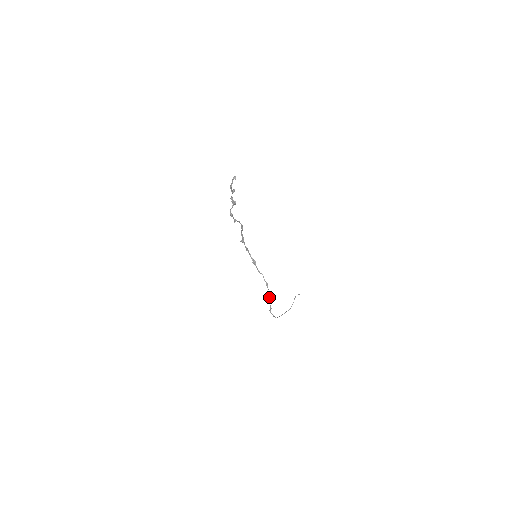
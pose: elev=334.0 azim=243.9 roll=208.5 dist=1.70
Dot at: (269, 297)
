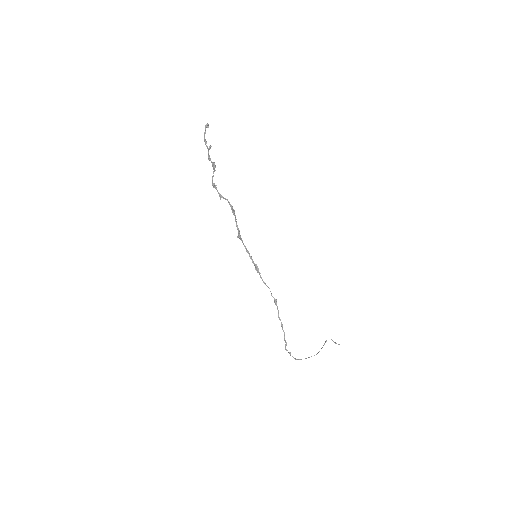
Dot at: (281, 322)
